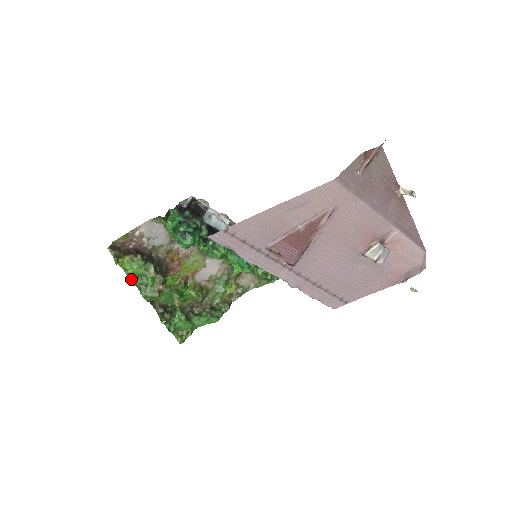
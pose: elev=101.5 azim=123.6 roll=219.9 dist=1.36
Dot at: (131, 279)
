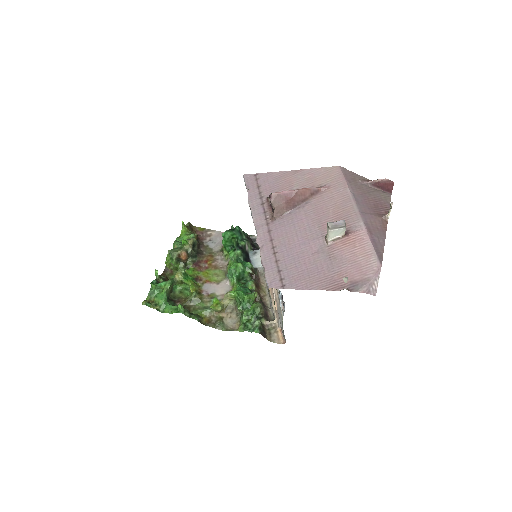
Dot at: (177, 240)
